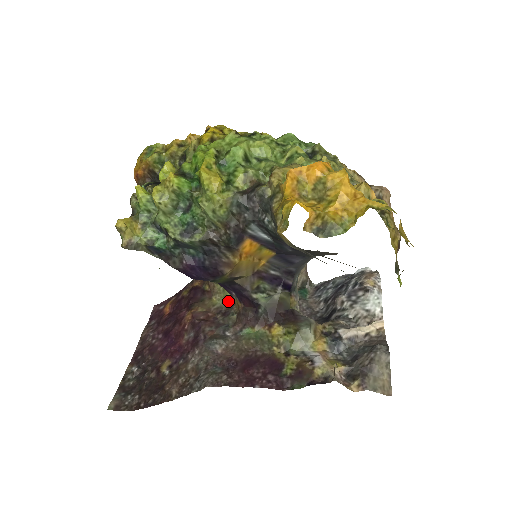
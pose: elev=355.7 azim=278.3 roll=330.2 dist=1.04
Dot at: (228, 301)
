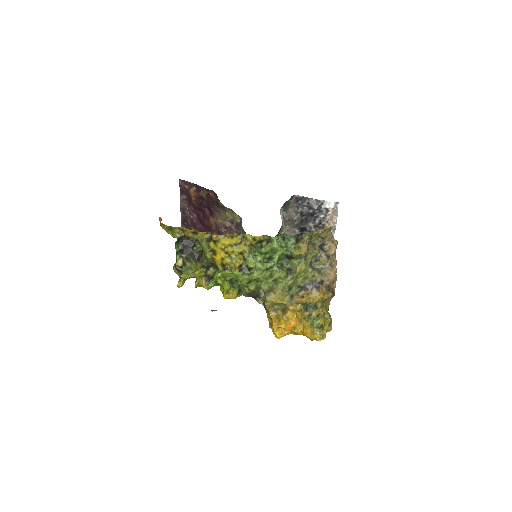
Dot at: (237, 217)
